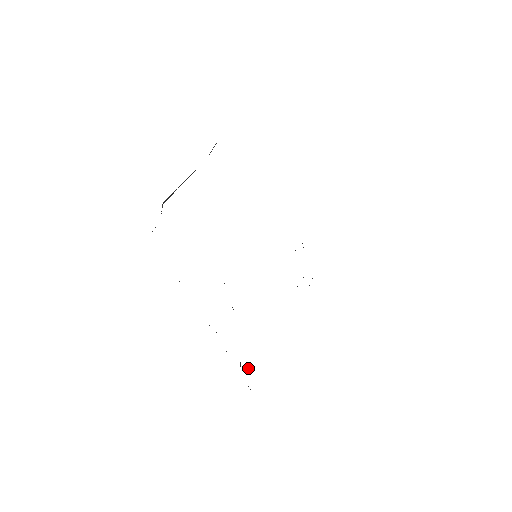
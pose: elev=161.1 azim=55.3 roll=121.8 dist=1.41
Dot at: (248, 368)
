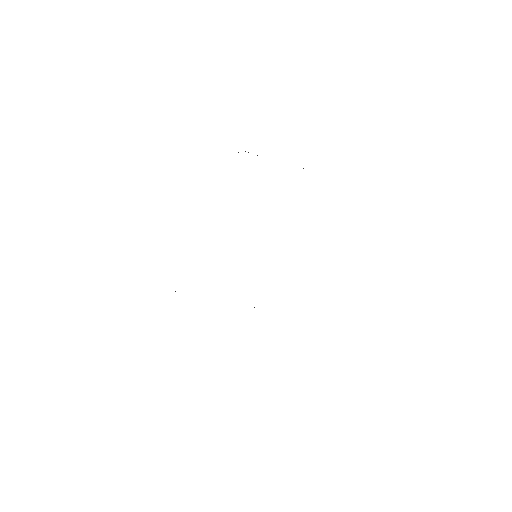
Dot at: occluded
